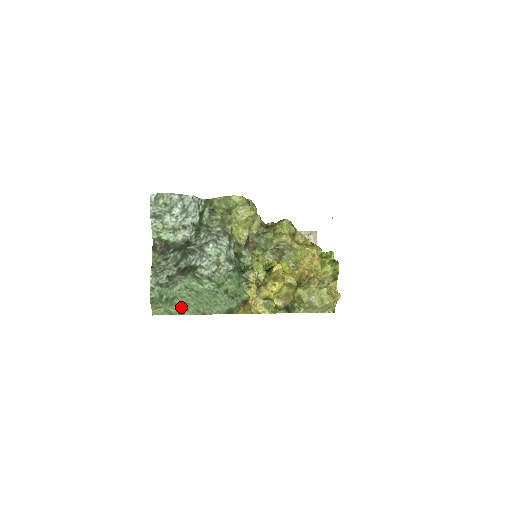
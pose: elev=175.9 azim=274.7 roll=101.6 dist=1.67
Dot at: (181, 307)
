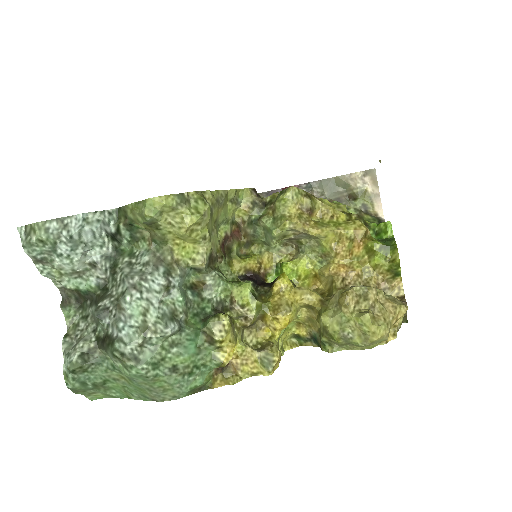
Dot at: (122, 391)
